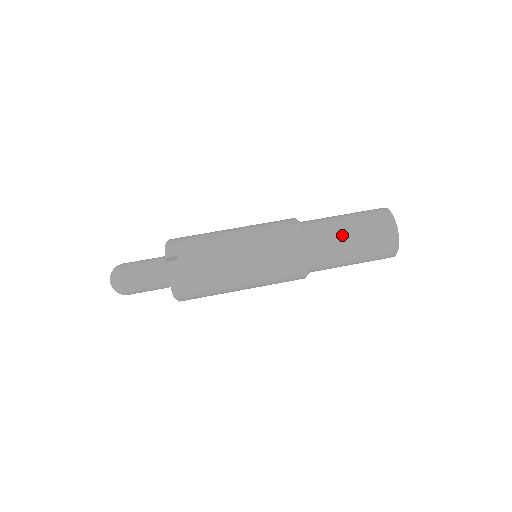
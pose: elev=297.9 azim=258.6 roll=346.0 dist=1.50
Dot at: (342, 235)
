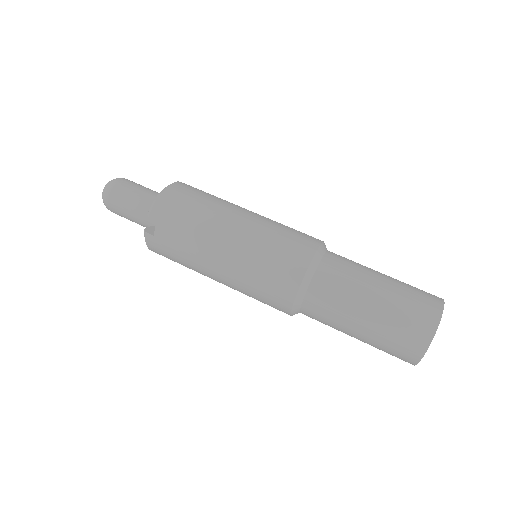
Dot at: (349, 314)
